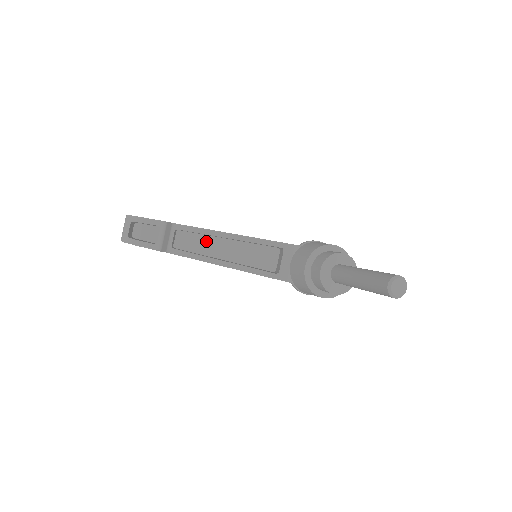
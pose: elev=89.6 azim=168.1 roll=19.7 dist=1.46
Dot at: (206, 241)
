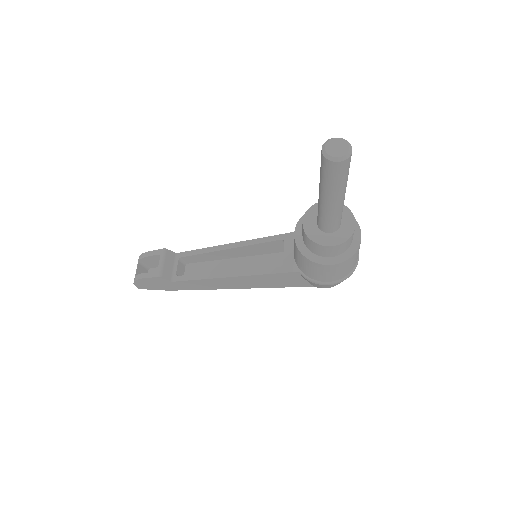
Dot at: (214, 266)
